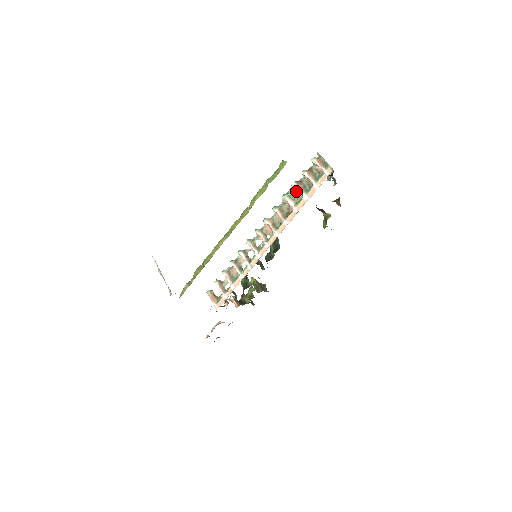
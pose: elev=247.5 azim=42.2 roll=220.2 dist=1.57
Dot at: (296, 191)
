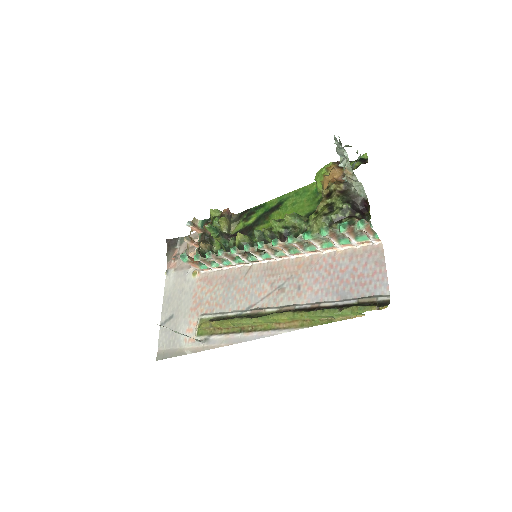
Dot at: occluded
